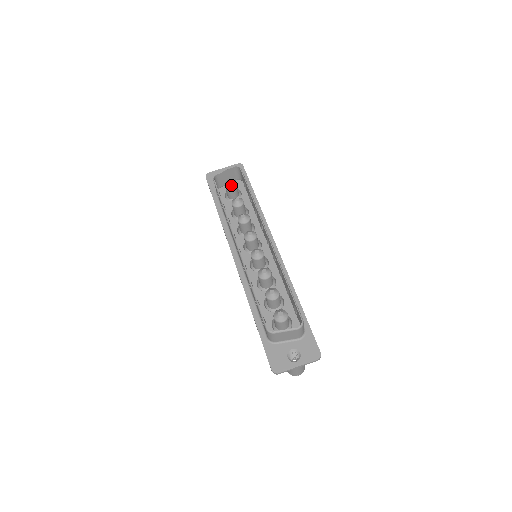
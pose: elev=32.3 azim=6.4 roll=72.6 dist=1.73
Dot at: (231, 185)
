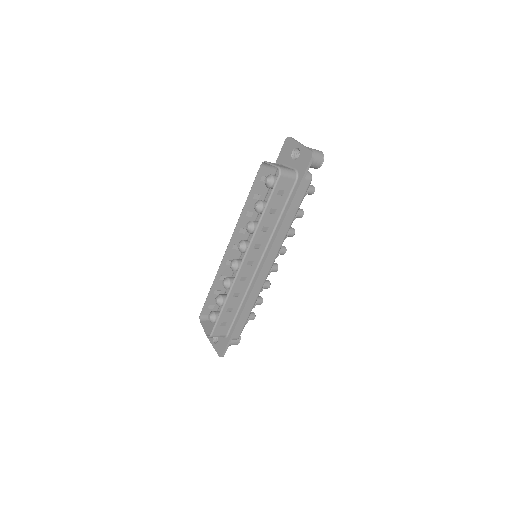
Dot at: (266, 184)
